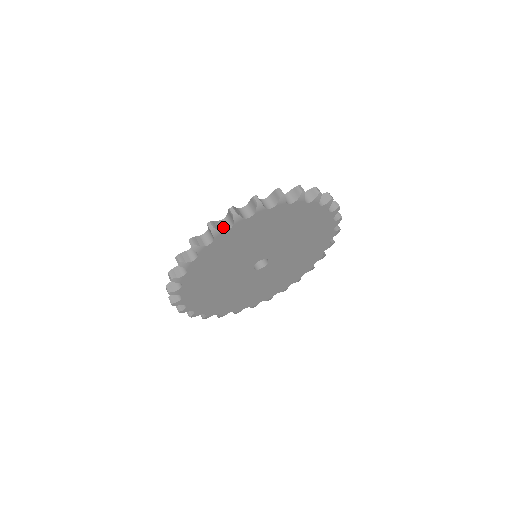
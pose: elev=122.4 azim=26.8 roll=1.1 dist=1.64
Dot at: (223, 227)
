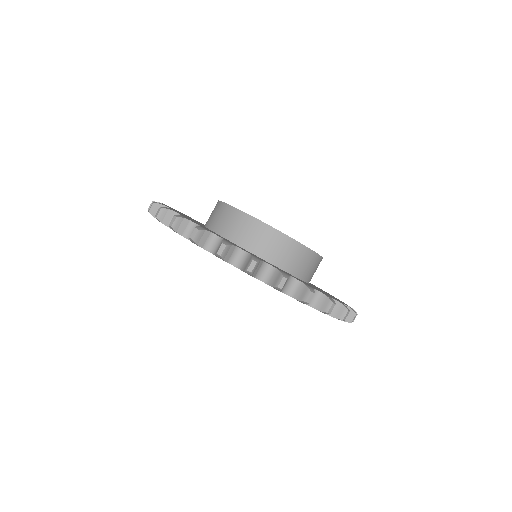
Dot at: (285, 286)
